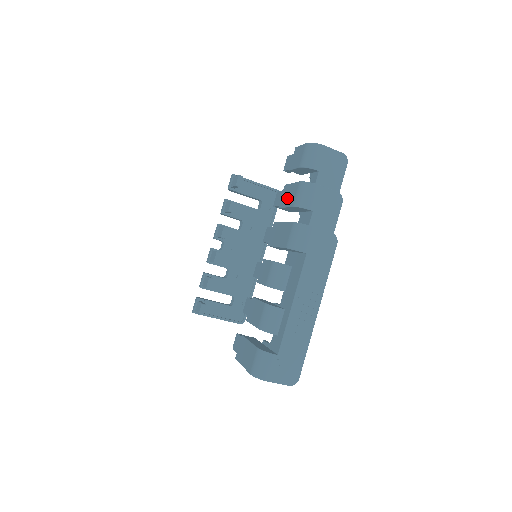
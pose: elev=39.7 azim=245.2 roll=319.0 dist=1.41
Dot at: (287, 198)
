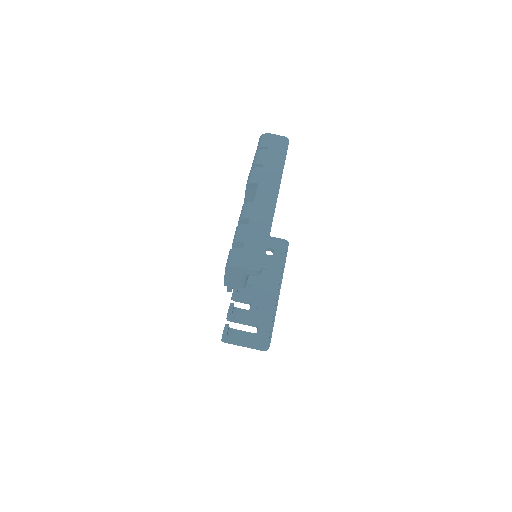
Dot at: occluded
